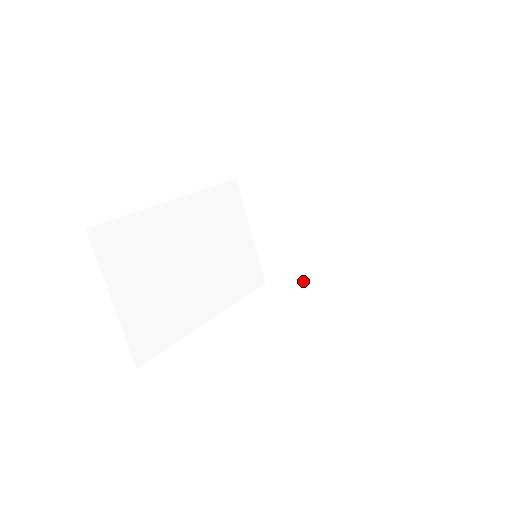
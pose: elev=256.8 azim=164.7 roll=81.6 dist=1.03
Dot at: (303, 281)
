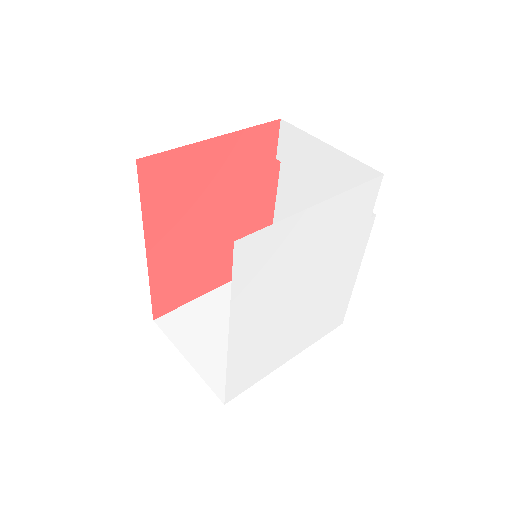
Dot at: (267, 374)
